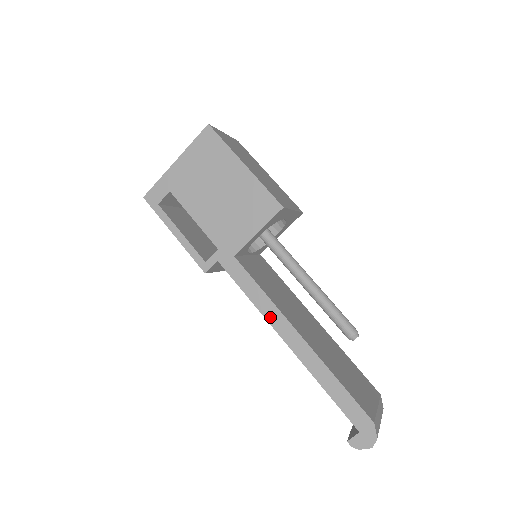
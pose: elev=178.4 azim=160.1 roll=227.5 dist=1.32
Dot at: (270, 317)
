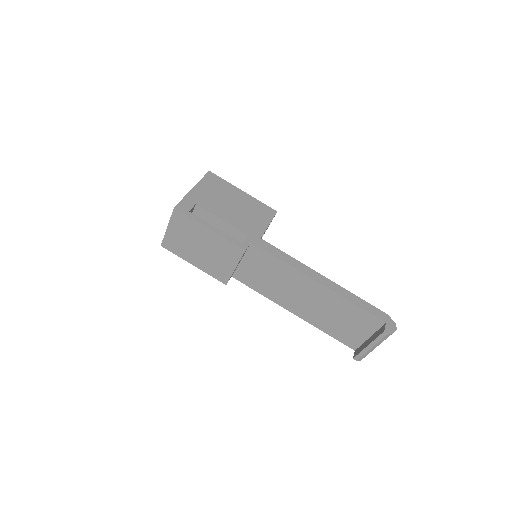
Dot at: (302, 270)
